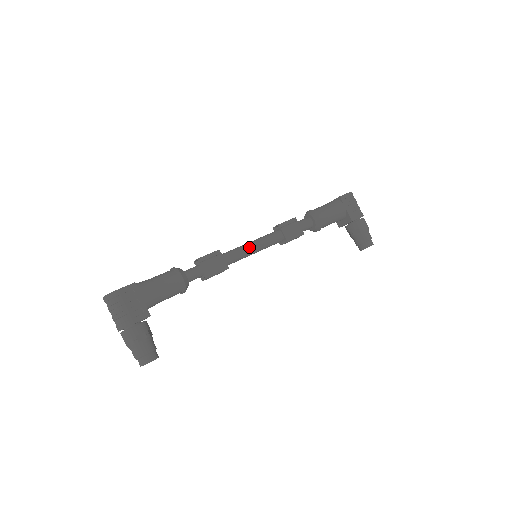
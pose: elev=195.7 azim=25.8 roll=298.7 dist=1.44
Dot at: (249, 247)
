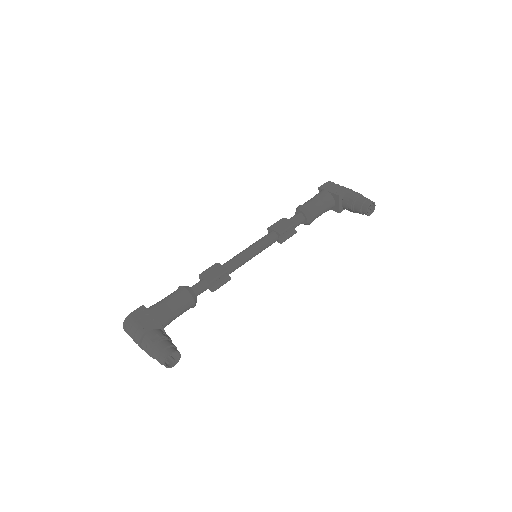
Dot at: (244, 251)
